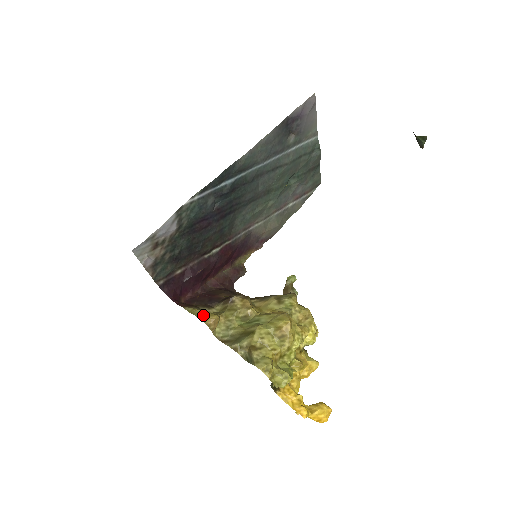
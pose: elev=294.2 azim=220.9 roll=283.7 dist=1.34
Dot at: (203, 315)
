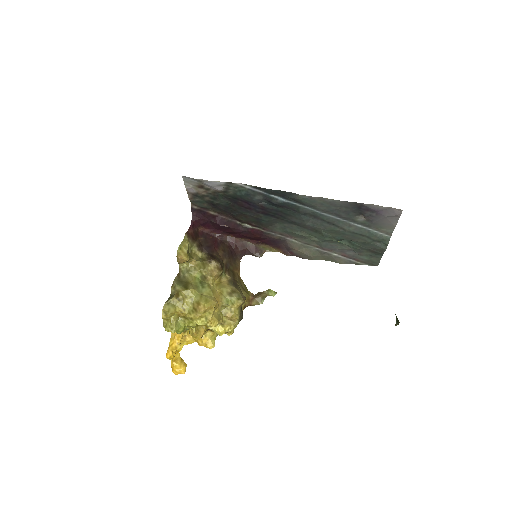
Dot at: (183, 249)
